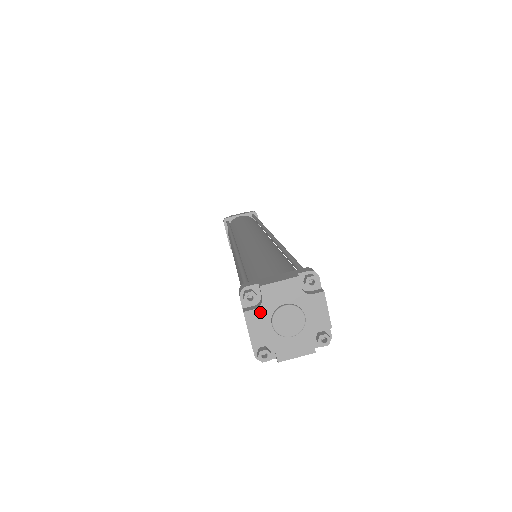
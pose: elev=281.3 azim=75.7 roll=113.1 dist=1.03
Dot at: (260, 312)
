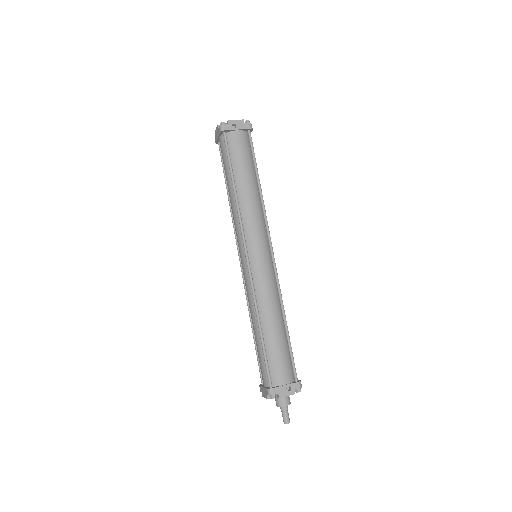
Dot at: occluded
